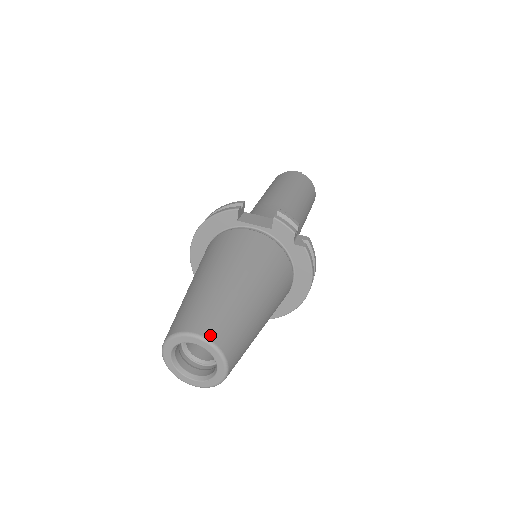
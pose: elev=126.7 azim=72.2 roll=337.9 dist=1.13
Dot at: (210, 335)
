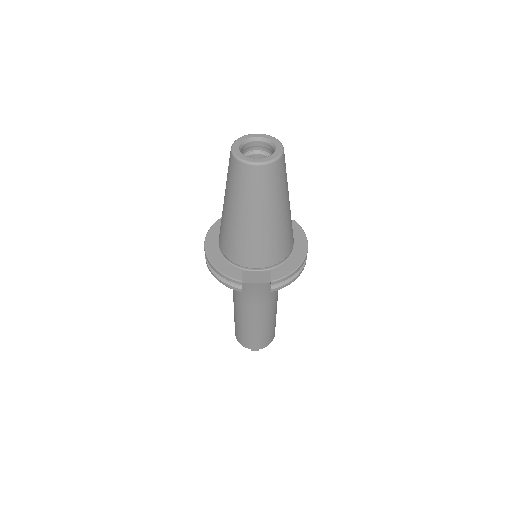
Dot at: occluded
